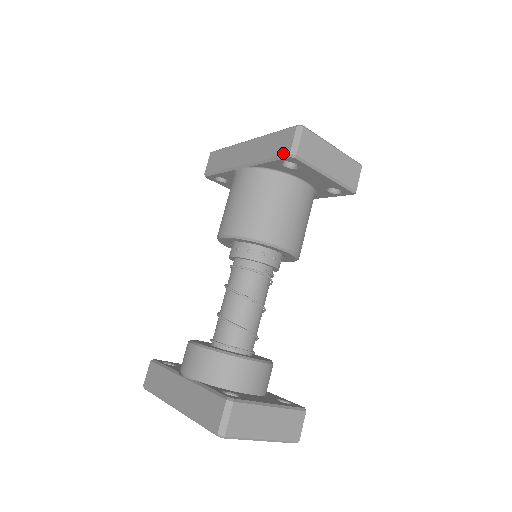
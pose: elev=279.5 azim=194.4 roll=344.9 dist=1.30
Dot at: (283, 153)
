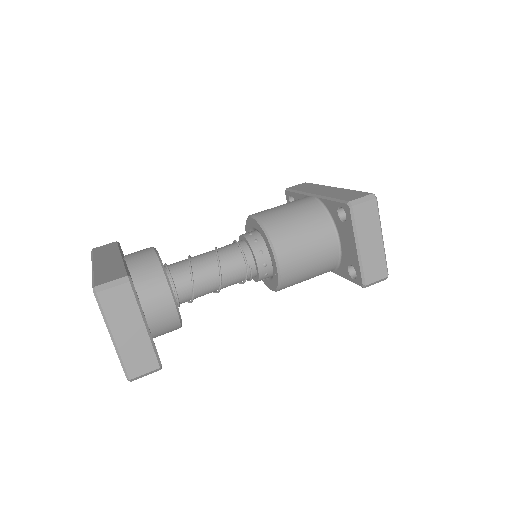
Dot at: (346, 199)
